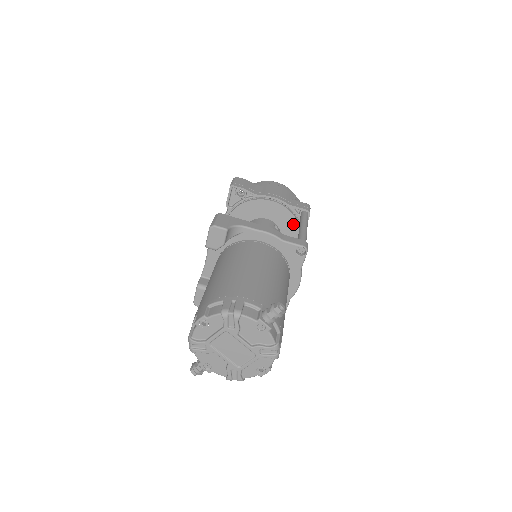
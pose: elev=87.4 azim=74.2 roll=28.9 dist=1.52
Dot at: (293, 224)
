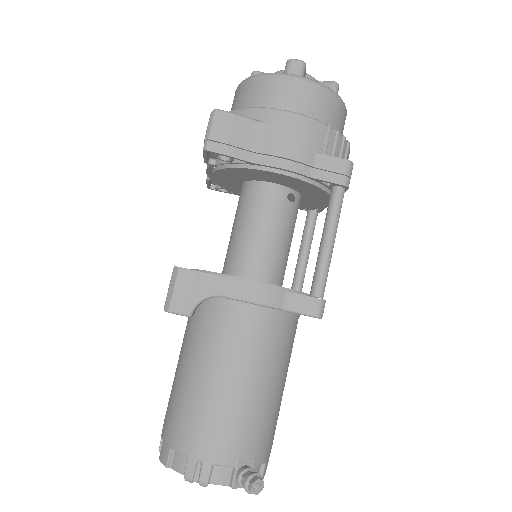
Dot at: (319, 192)
